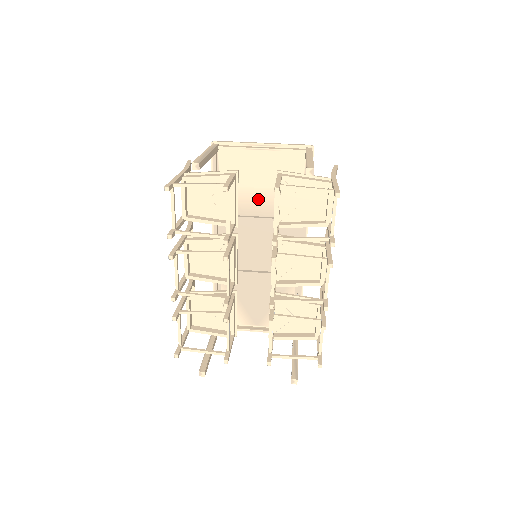
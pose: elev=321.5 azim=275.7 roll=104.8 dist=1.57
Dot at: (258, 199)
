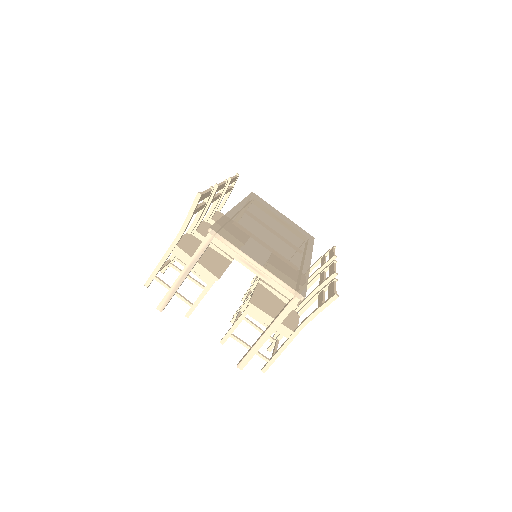
Dot at: occluded
